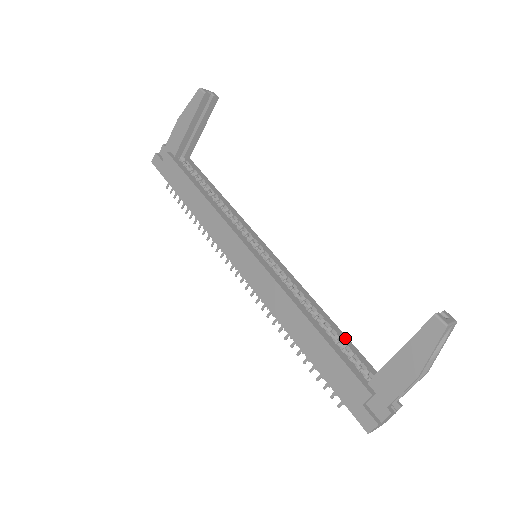
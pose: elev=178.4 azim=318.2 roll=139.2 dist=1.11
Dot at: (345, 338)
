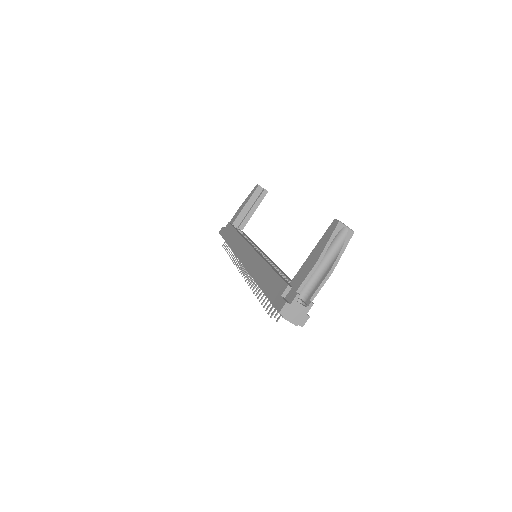
Dot at: occluded
